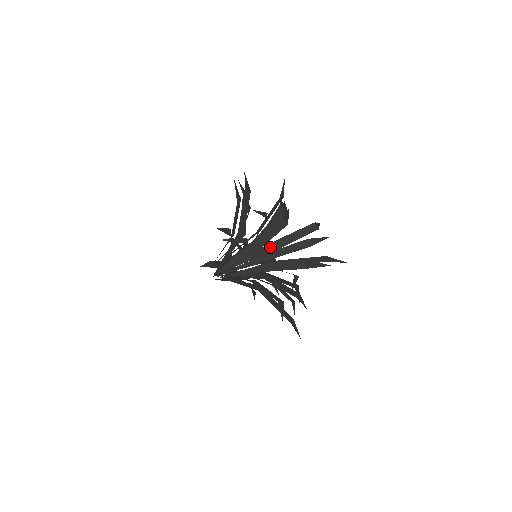
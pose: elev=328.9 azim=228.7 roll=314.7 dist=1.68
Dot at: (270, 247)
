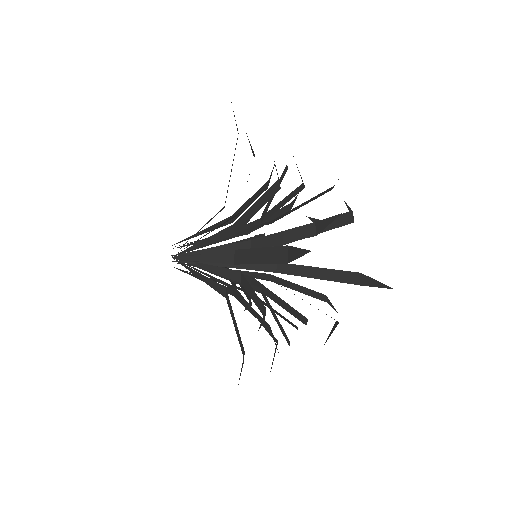
Dot at: occluded
